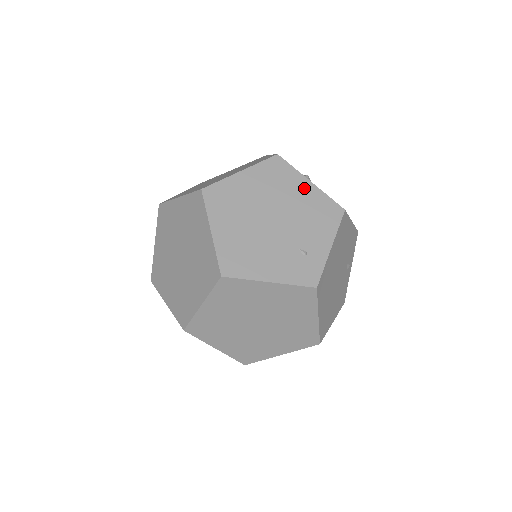
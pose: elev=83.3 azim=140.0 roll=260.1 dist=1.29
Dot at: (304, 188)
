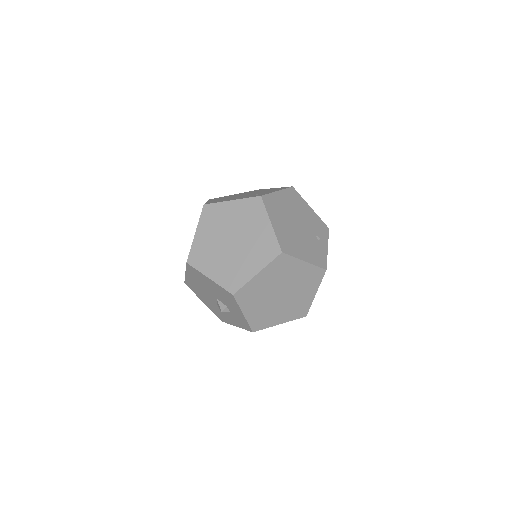
Dot at: (269, 189)
